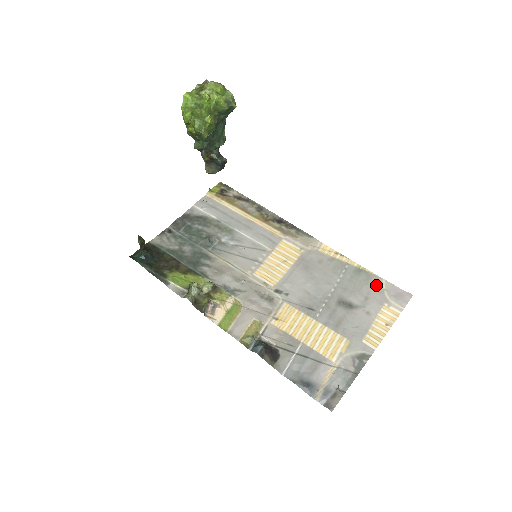
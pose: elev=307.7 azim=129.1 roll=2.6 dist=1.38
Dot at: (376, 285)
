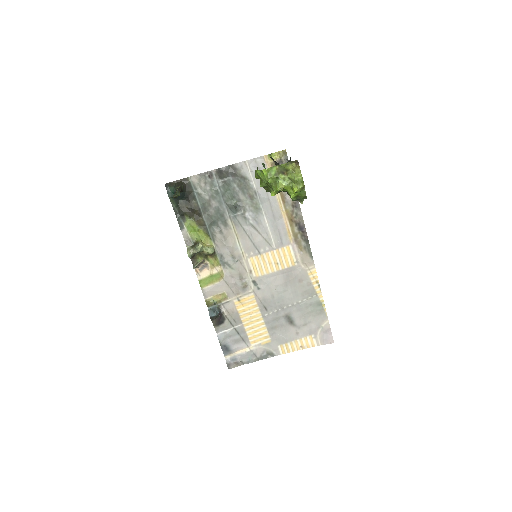
Dot at: (320, 321)
